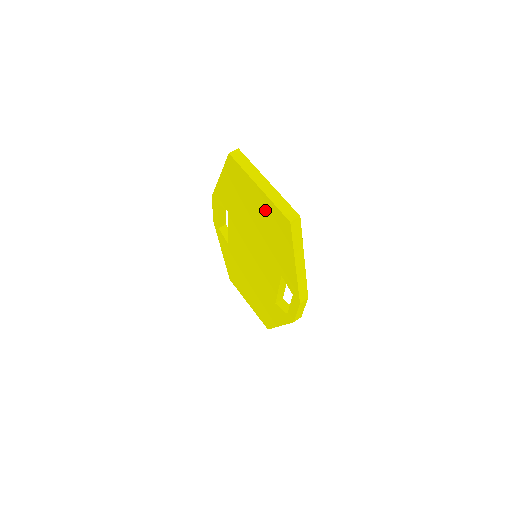
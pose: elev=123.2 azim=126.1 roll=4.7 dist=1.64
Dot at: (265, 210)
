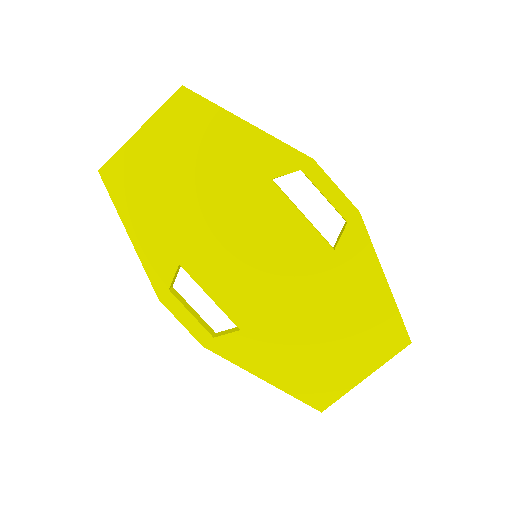
Dot at: (170, 139)
